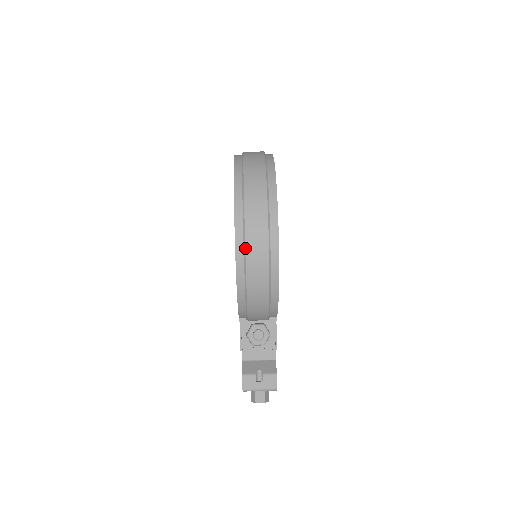
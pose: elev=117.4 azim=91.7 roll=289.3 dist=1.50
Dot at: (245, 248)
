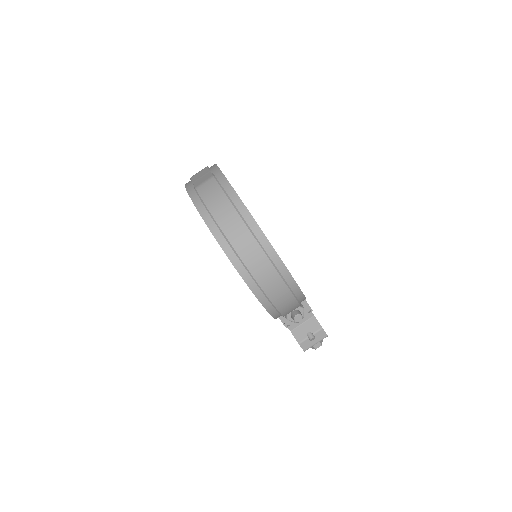
Dot at: (270, 301)
